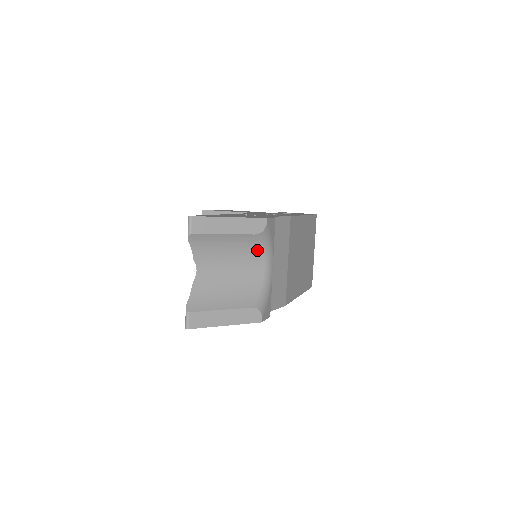
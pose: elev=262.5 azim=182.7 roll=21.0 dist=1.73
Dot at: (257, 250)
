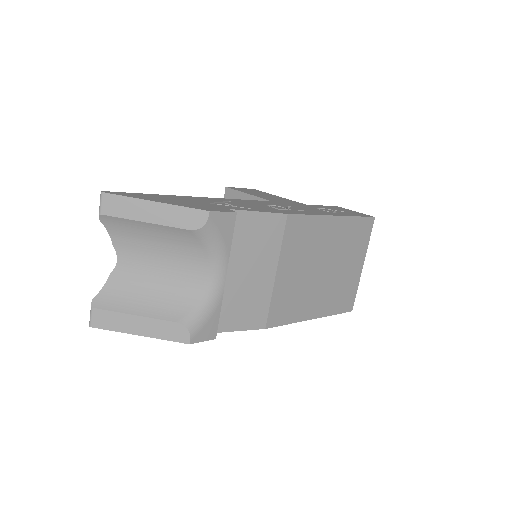
Dot at: (199, 251)
